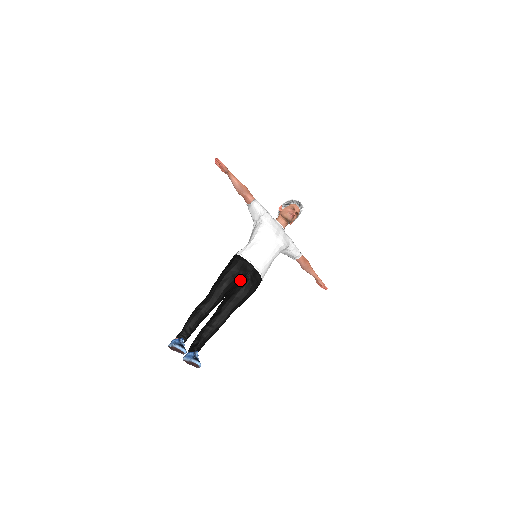
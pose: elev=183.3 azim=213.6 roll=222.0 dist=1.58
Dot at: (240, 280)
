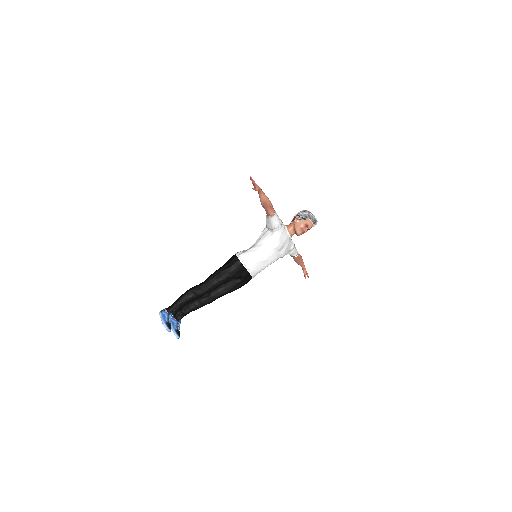
Dot at: occluded
